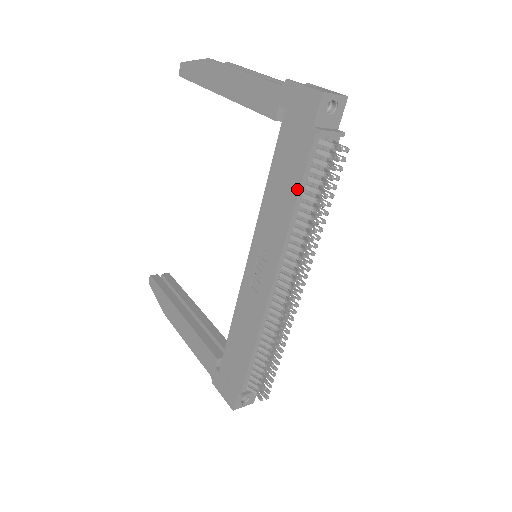
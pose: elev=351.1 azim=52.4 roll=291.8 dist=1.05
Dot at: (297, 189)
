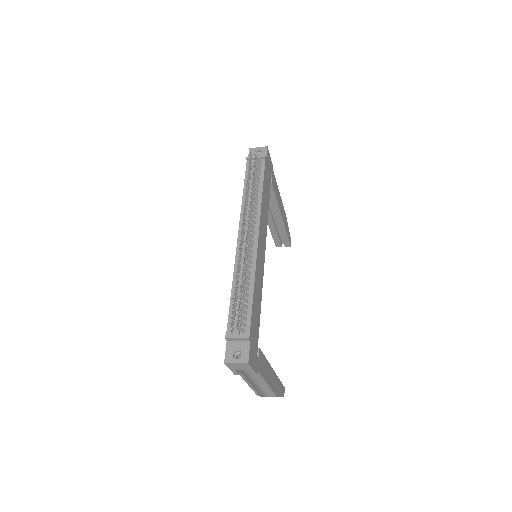
Dot at: (244, 187)
